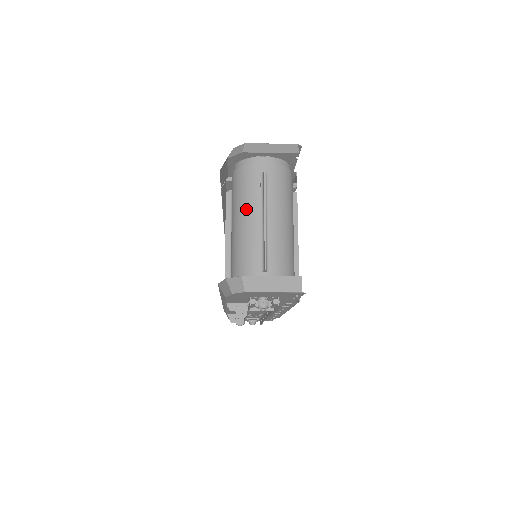
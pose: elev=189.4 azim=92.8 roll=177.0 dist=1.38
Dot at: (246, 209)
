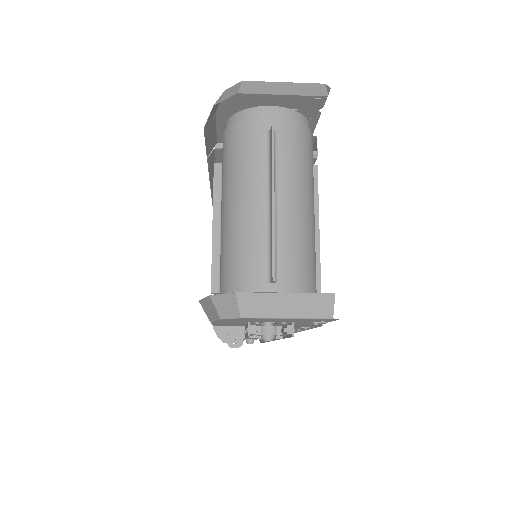
Dot at: (243, 185)
